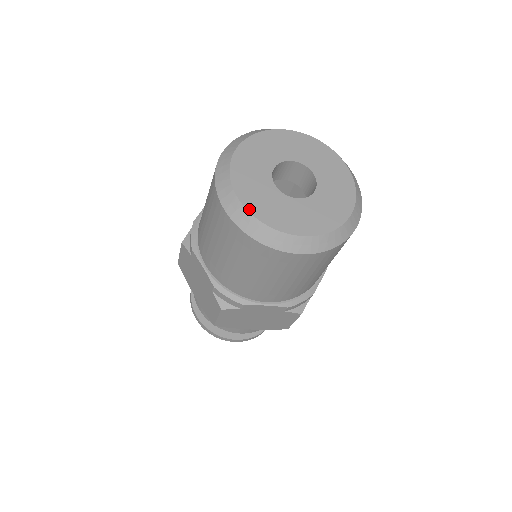
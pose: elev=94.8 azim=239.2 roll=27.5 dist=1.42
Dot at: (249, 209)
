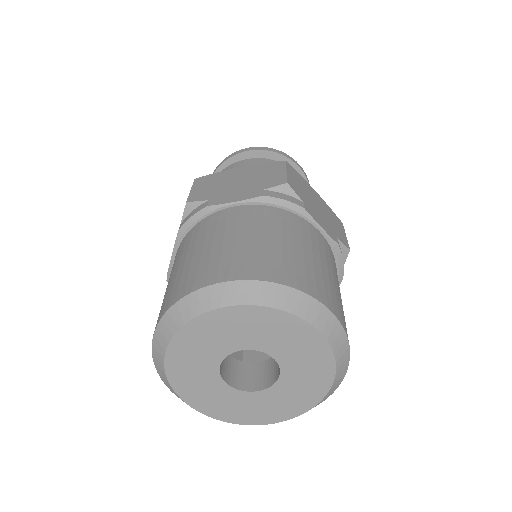
Dot at: (205, 413)
